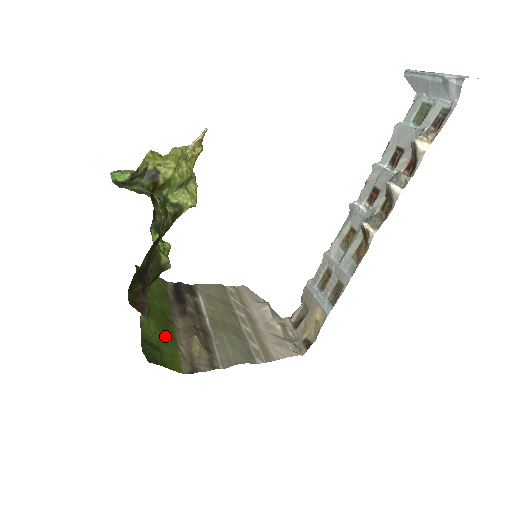
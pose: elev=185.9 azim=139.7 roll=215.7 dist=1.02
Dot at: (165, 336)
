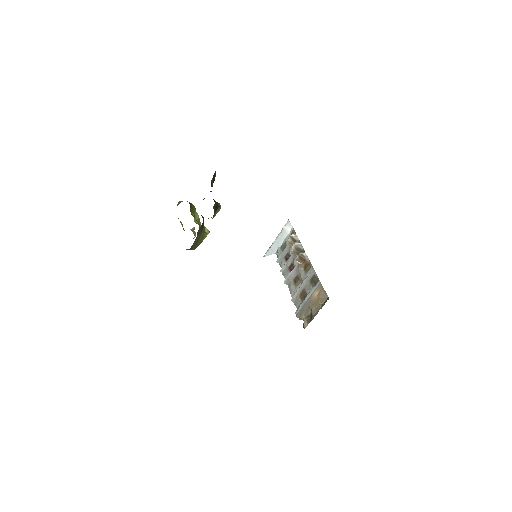
Dot at: occluded
